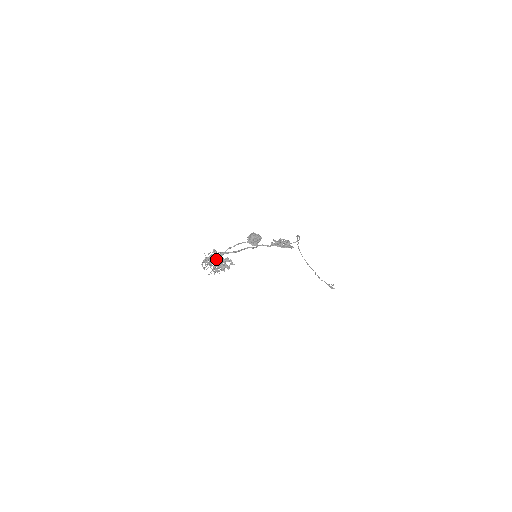
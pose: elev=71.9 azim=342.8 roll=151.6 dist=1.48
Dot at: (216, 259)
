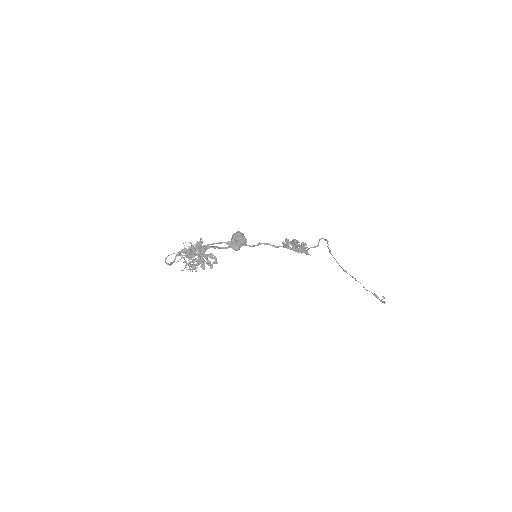
Dot at: (195, 253)
